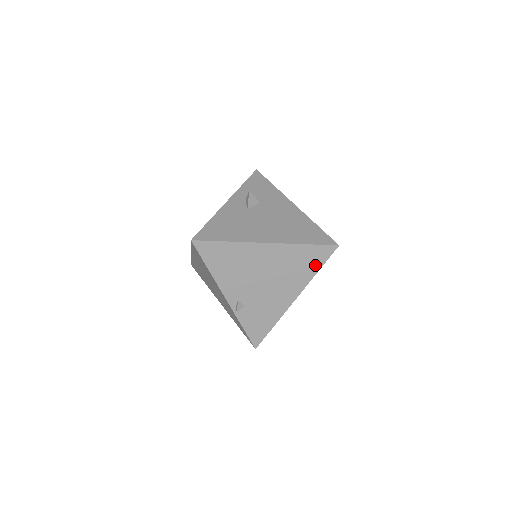
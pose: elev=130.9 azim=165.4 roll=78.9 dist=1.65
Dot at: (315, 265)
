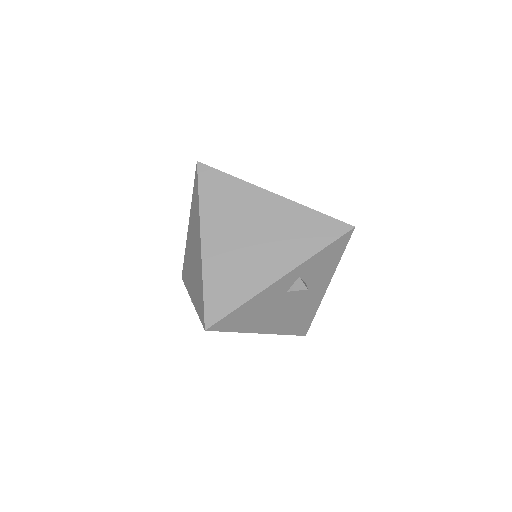
Dot at: occluded
